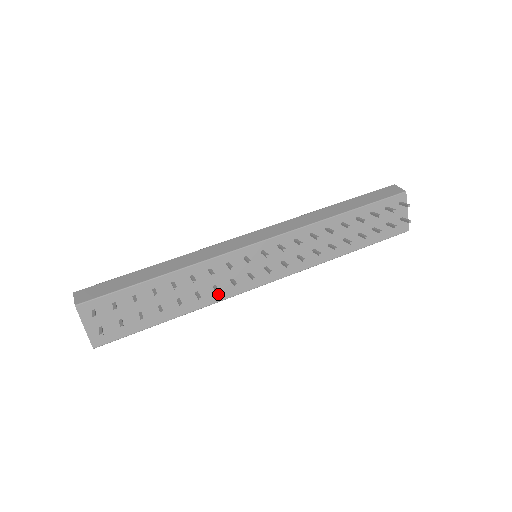
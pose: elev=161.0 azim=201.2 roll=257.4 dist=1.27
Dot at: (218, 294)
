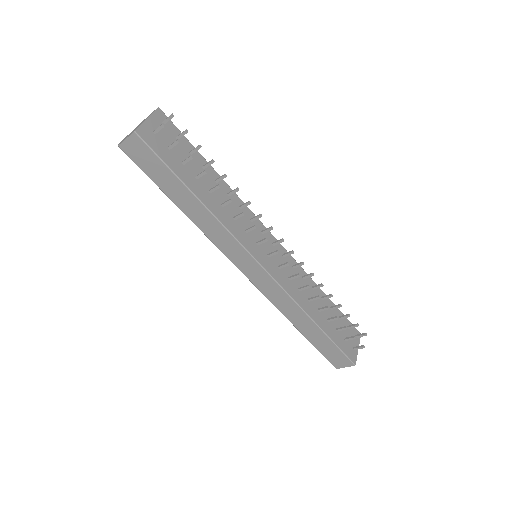
Dot at: (232, 226)
